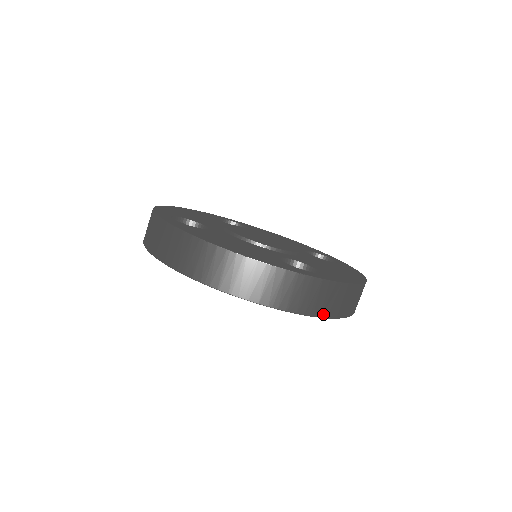
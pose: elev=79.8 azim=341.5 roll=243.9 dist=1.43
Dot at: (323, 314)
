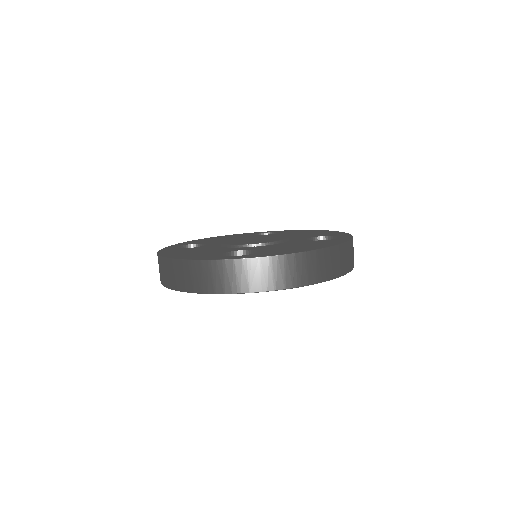
Dot at: (252, 289)
